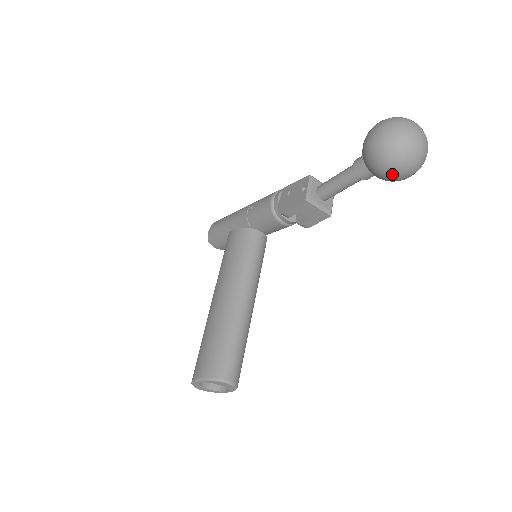
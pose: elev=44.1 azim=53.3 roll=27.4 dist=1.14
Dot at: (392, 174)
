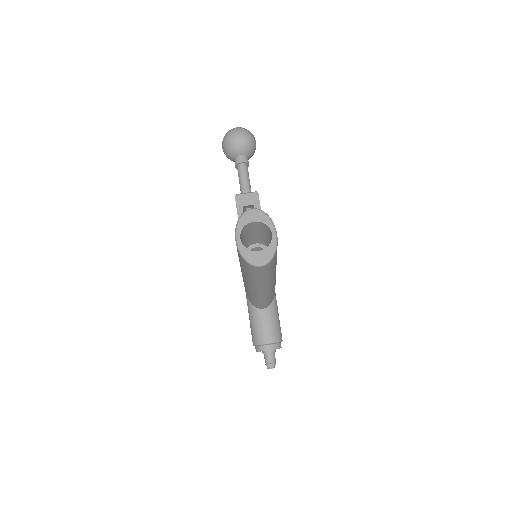
Dot at: (238, 136)
